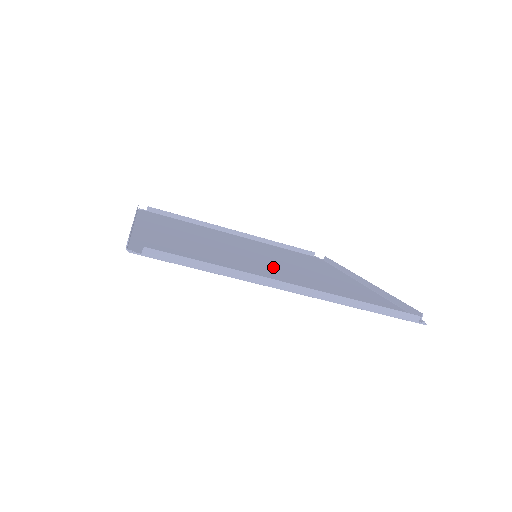
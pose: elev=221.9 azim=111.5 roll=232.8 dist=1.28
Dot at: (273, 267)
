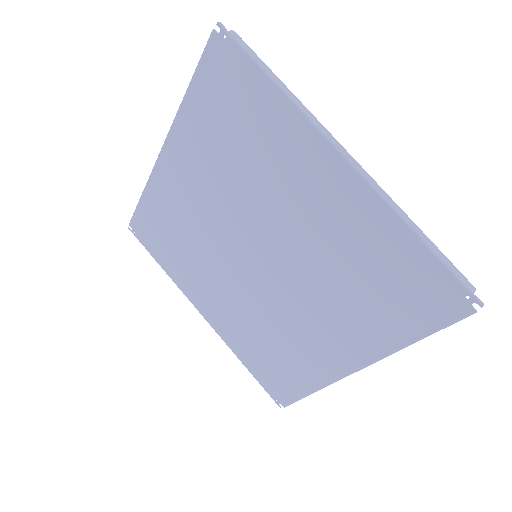
Dot at: (287, 236)
